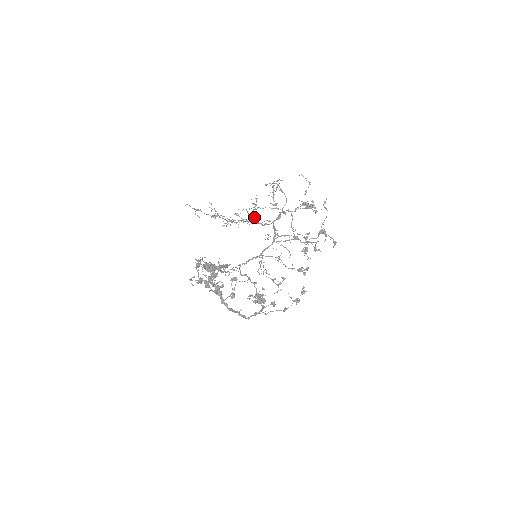
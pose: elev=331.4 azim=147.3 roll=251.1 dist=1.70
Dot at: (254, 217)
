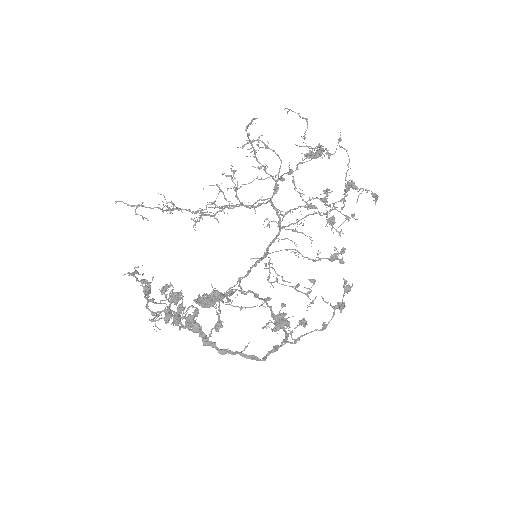
Dot at: (236, 197)
